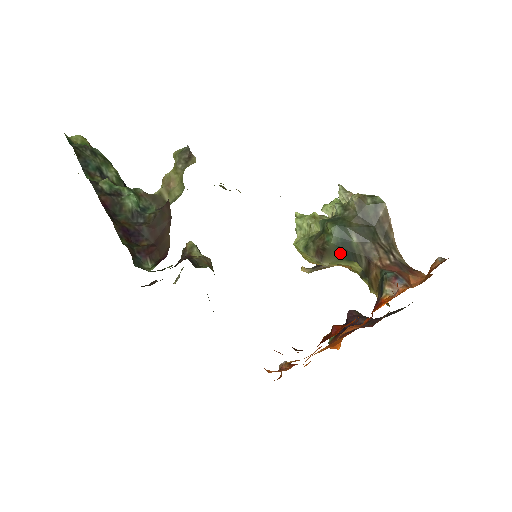
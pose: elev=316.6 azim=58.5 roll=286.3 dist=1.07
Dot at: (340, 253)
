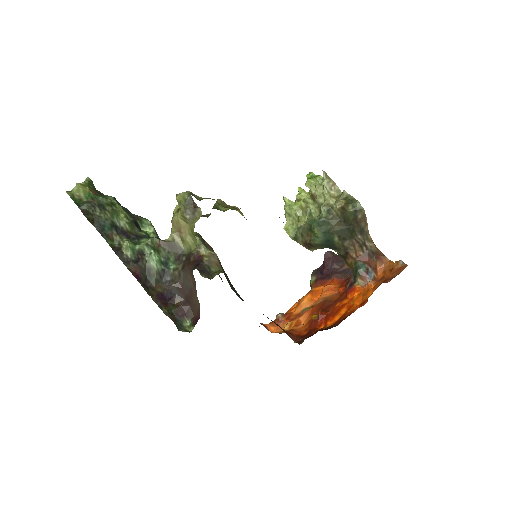
Dot at: (324, 246)
